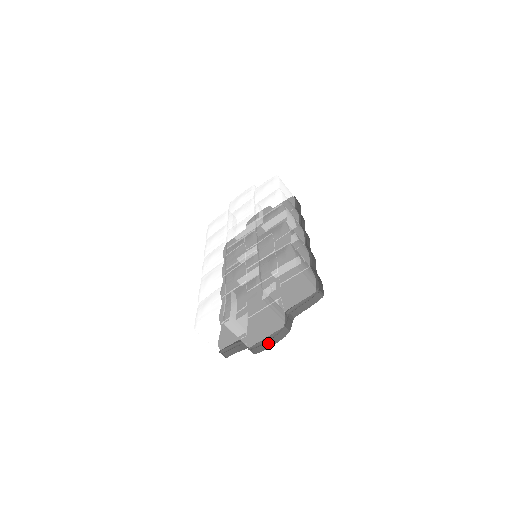
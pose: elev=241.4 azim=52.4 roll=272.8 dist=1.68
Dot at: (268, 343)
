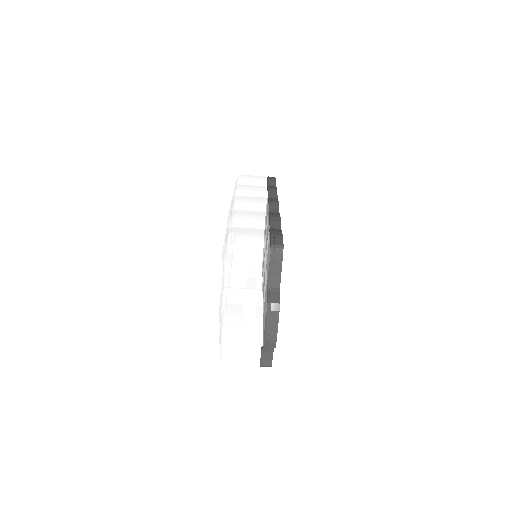
Dot at: (272, 329)
